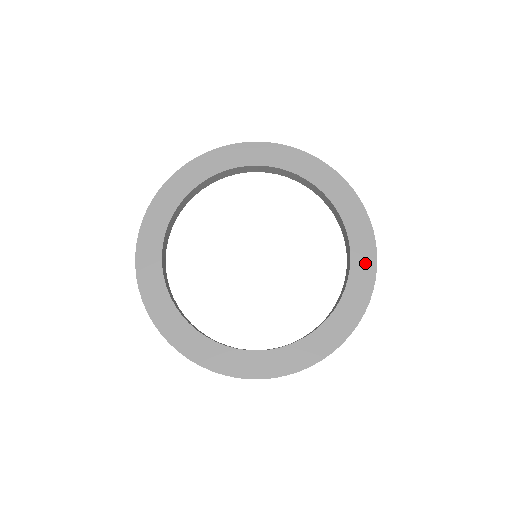
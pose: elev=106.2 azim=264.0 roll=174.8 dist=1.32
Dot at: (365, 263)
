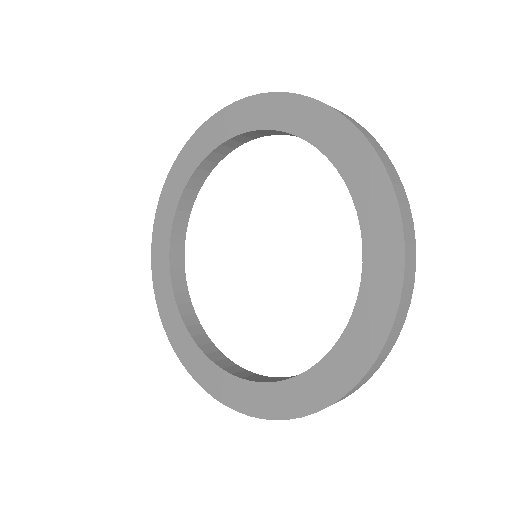
Dot at: (370, 329)
